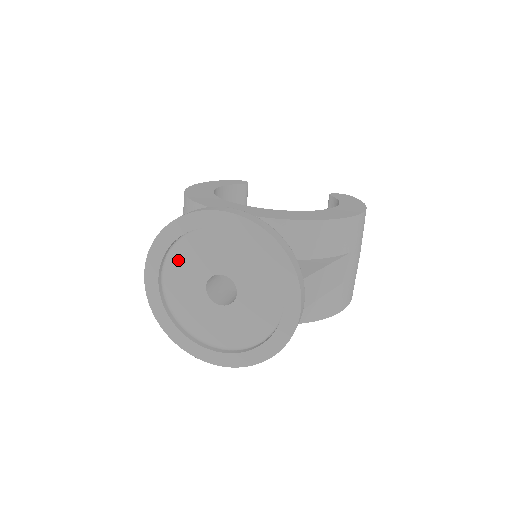
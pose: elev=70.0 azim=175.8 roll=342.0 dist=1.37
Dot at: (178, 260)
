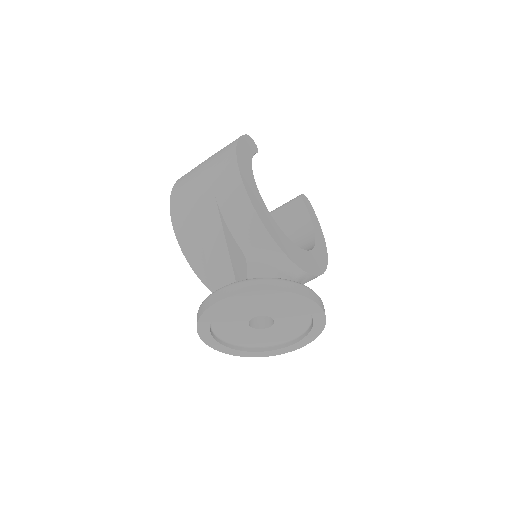
Dot at: (253, 300)
